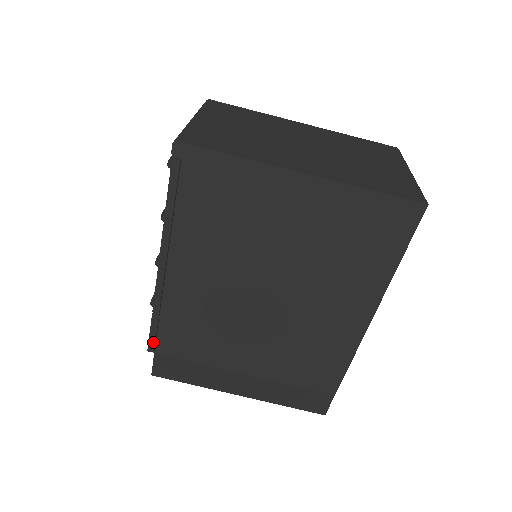
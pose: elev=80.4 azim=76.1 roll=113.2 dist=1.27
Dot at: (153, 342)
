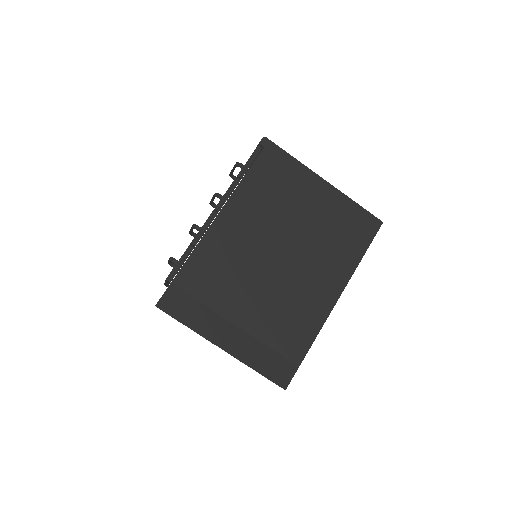
Dot at: (176, 271)
